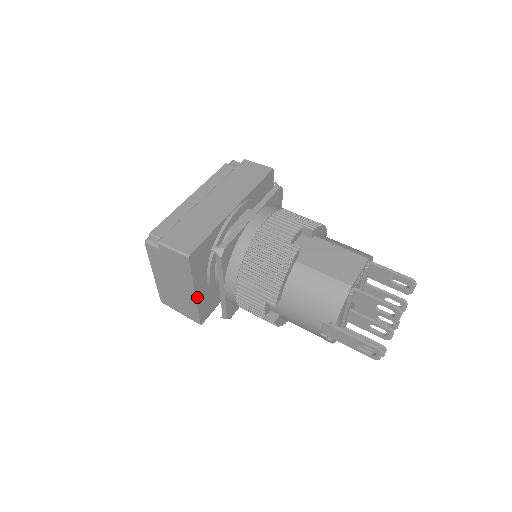
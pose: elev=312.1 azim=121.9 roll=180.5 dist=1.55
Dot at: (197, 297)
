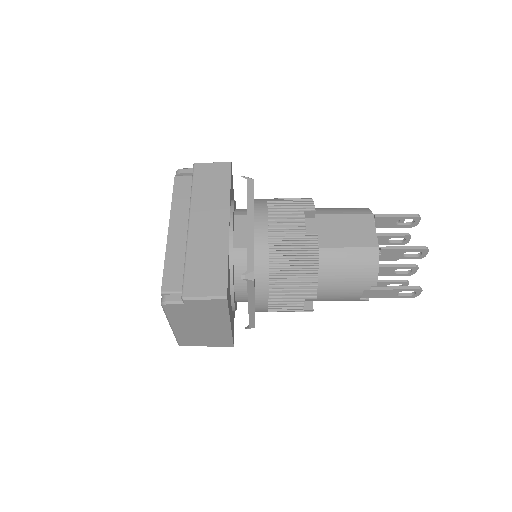
Dot at: (231, 326)
